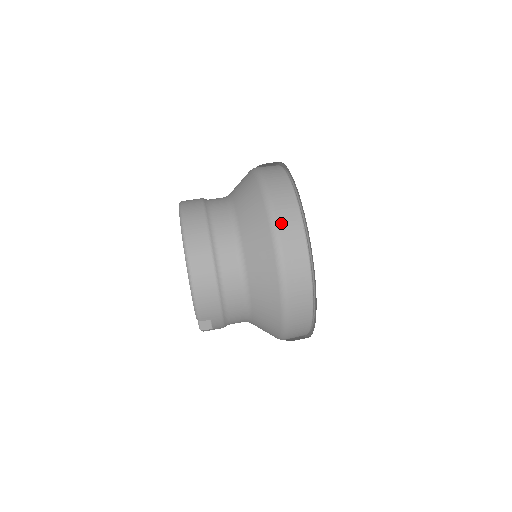
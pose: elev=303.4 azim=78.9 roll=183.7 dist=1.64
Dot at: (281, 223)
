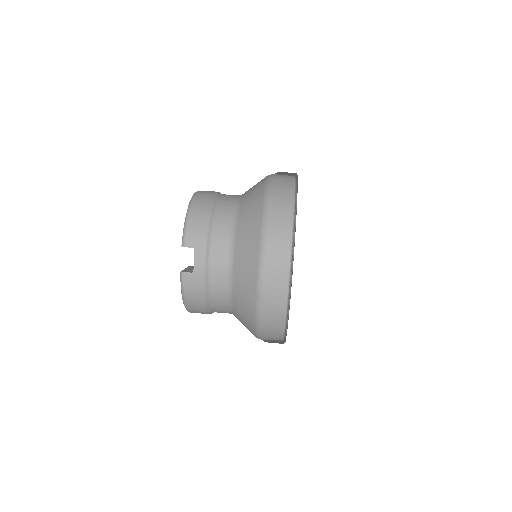
Dot at: (276, 176)
